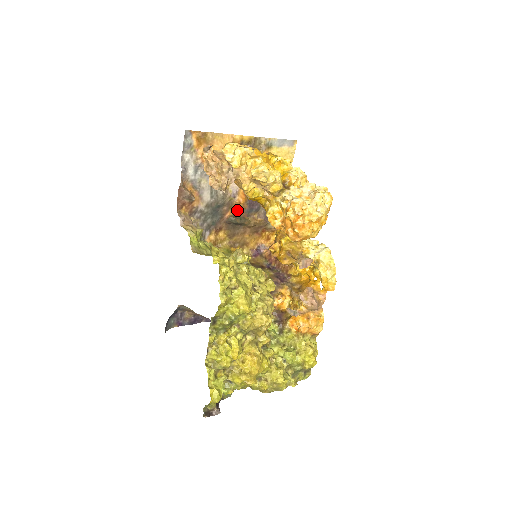
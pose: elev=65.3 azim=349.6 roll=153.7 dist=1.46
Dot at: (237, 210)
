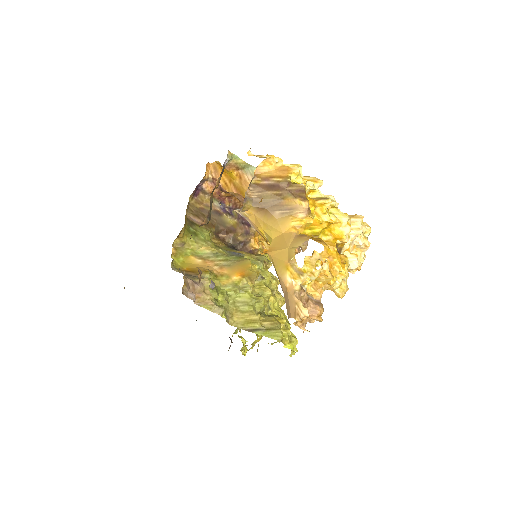
Dot at: occluded
